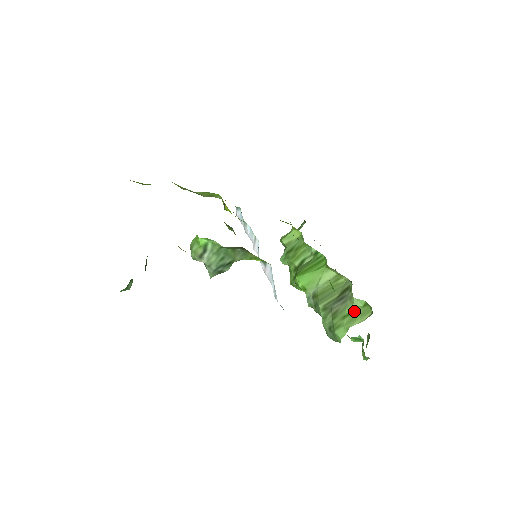
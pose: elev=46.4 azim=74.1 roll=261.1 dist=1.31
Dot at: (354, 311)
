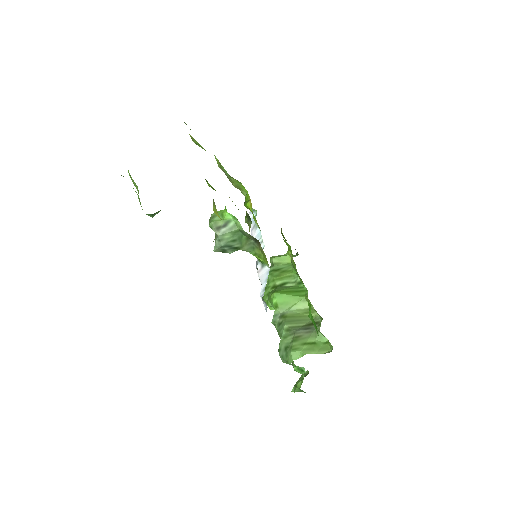
Dot at: (315, 343)
